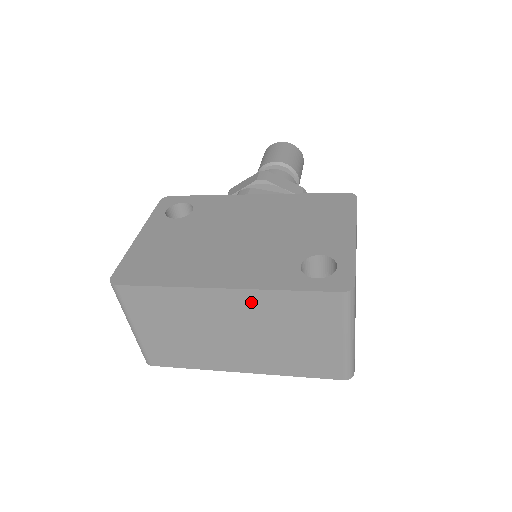
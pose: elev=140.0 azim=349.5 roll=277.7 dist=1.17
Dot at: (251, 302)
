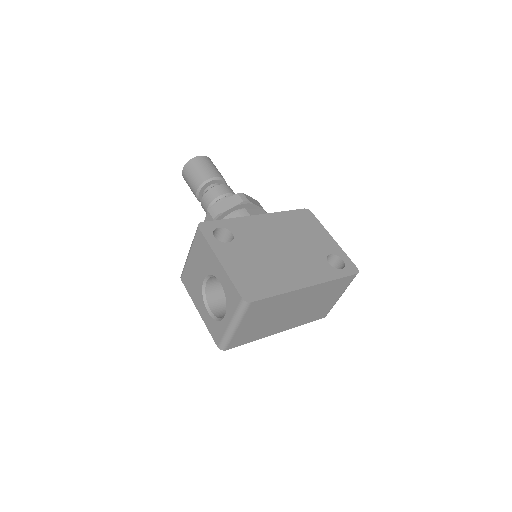
Dot at: (316, 290)
